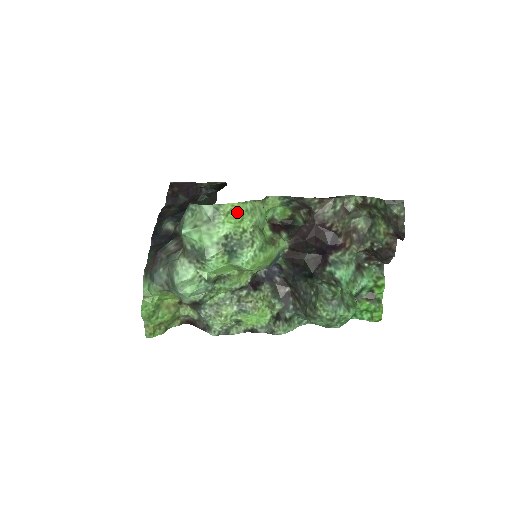
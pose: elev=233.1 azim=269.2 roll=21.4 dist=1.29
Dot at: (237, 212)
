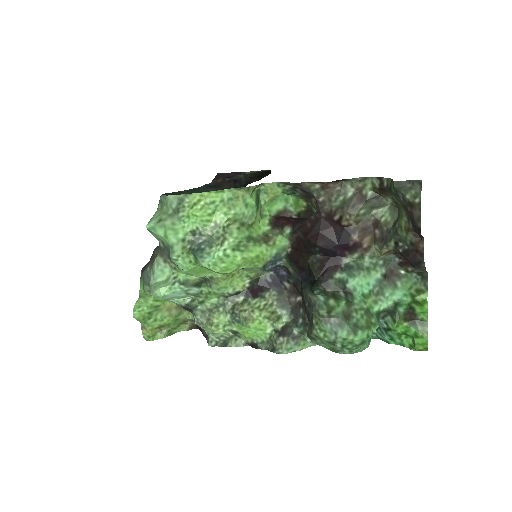
Dot at: (207, 203)
